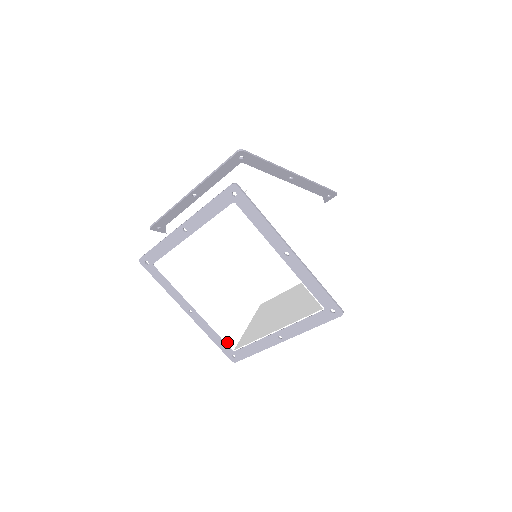
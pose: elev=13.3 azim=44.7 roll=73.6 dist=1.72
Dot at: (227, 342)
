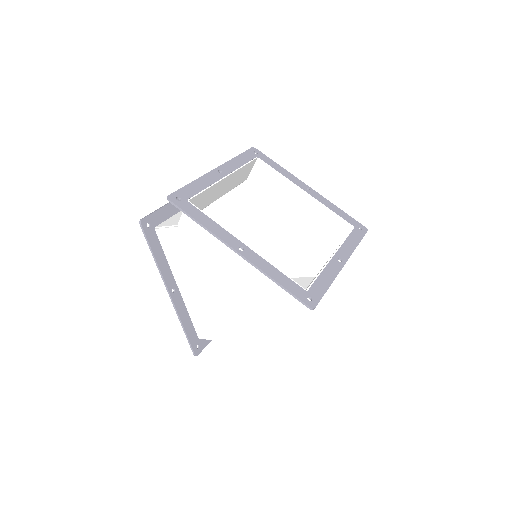
Dot at: (294, 282)
